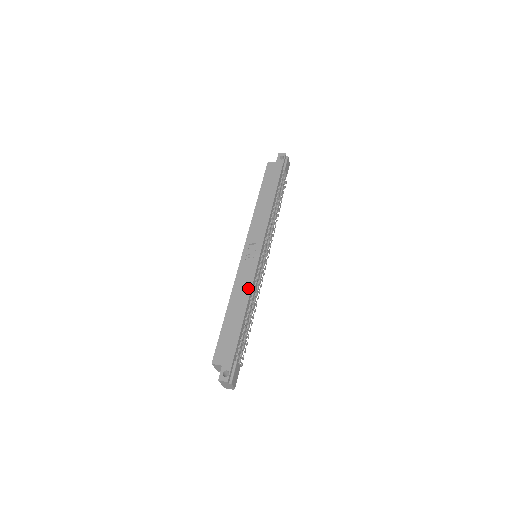
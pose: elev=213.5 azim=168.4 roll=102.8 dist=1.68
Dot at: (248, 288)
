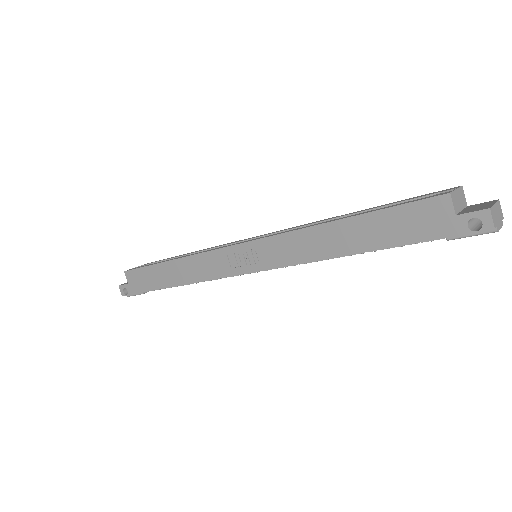
Dot at: (197, 278)
